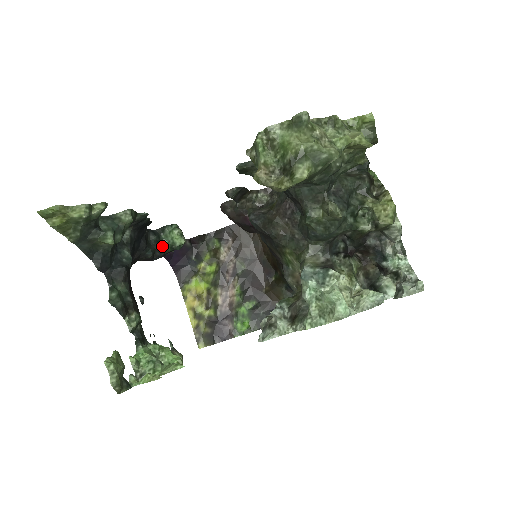
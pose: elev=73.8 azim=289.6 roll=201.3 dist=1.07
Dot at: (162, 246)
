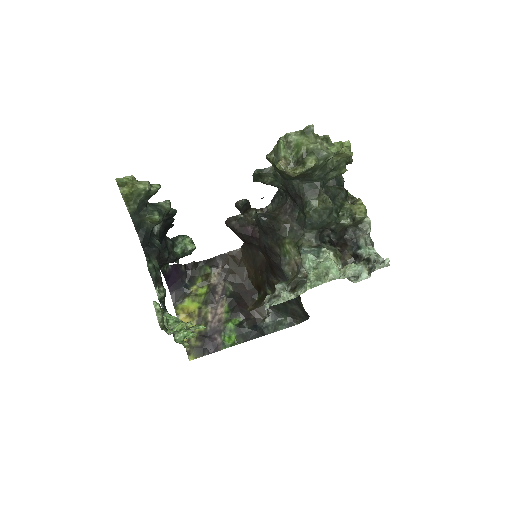
Dot at: (175, 251)
